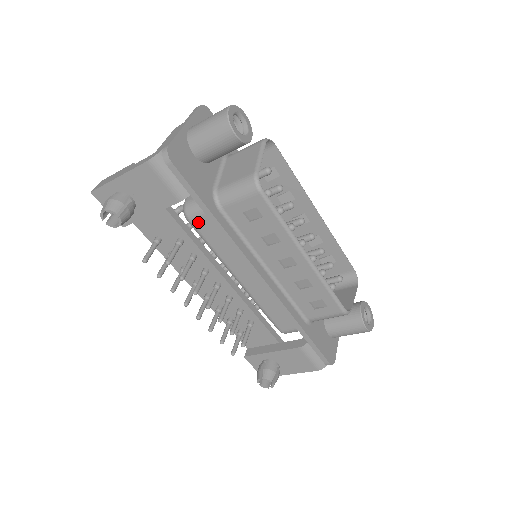
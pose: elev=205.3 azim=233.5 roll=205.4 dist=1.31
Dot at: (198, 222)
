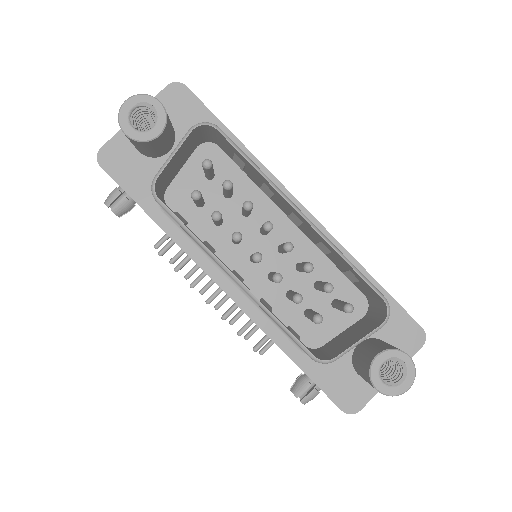
Dot at: occluded
